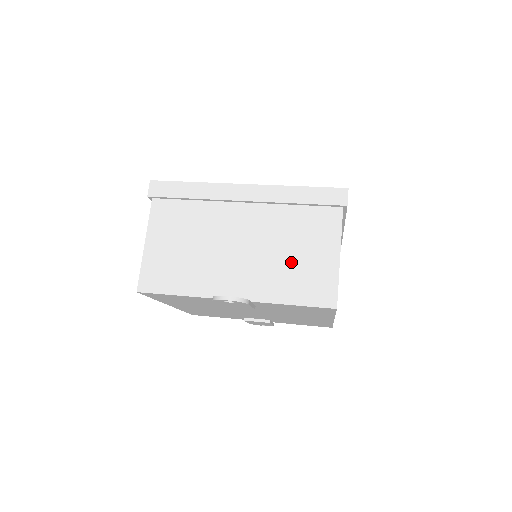
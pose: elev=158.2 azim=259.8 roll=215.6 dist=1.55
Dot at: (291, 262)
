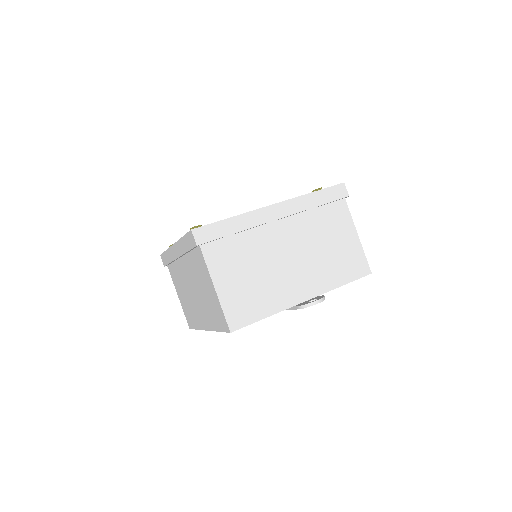
Dot at: (331, 253)
